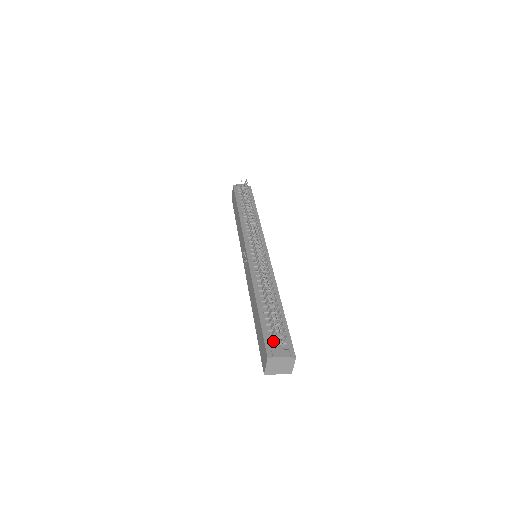
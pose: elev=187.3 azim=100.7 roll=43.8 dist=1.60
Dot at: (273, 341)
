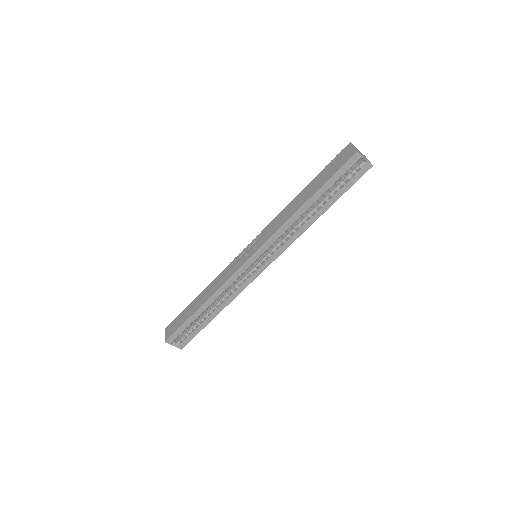
Dot at: occluded
